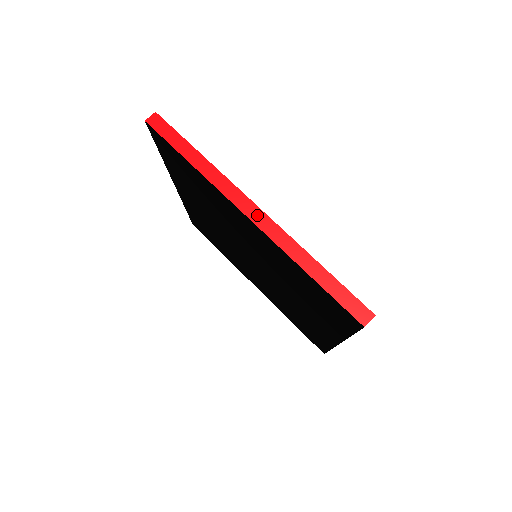
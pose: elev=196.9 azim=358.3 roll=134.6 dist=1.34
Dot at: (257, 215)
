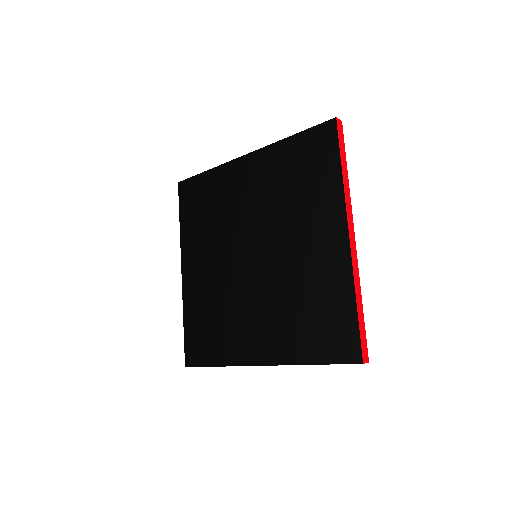
Dot at: (353, 241)
